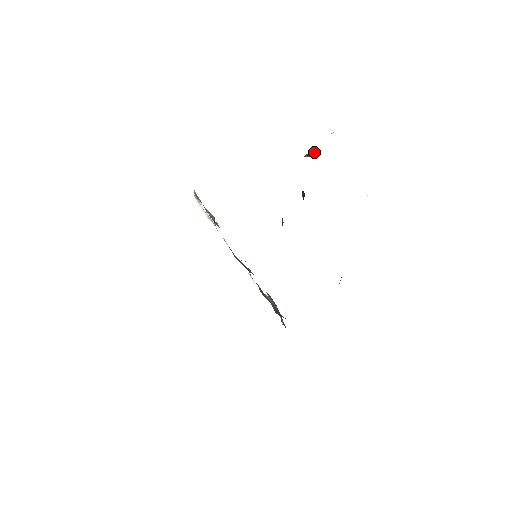
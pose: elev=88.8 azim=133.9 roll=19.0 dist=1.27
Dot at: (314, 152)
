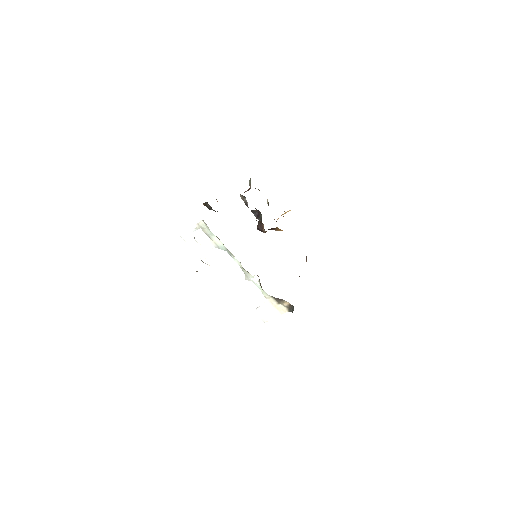
Dot at: (248, 190)
